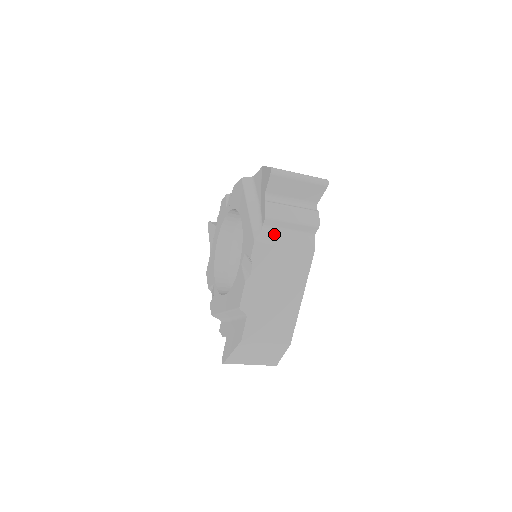
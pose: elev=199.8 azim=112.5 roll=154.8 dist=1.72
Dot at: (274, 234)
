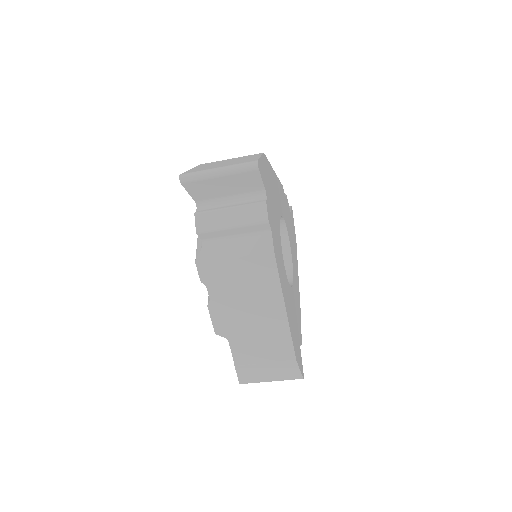
Dot at: (218, 247)
